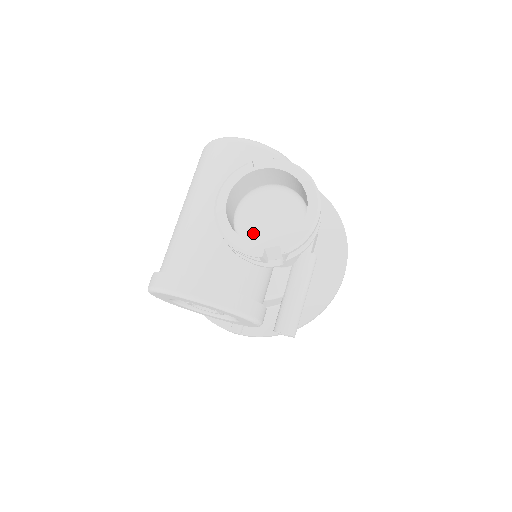
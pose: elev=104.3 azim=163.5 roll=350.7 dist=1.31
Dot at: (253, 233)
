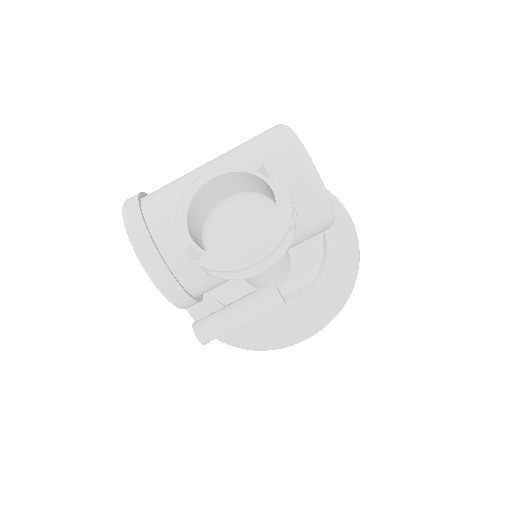
Dot at: (221, 228)
